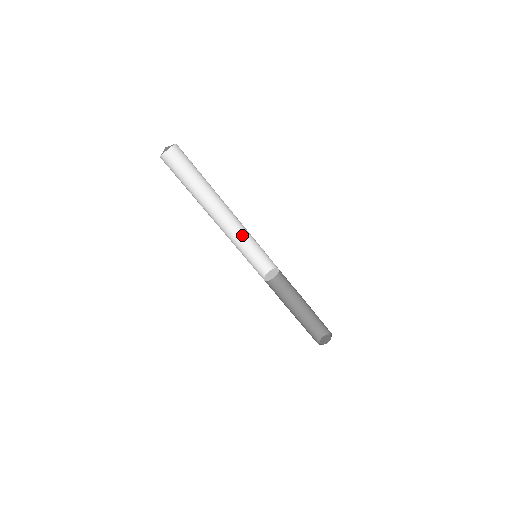
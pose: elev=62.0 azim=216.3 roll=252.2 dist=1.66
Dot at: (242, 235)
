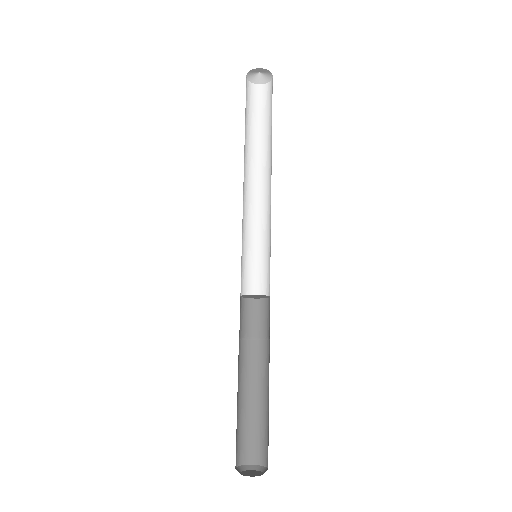
Dot at: (245, 224)
